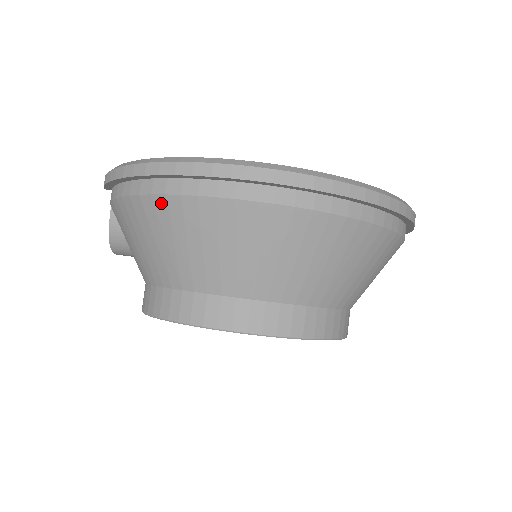
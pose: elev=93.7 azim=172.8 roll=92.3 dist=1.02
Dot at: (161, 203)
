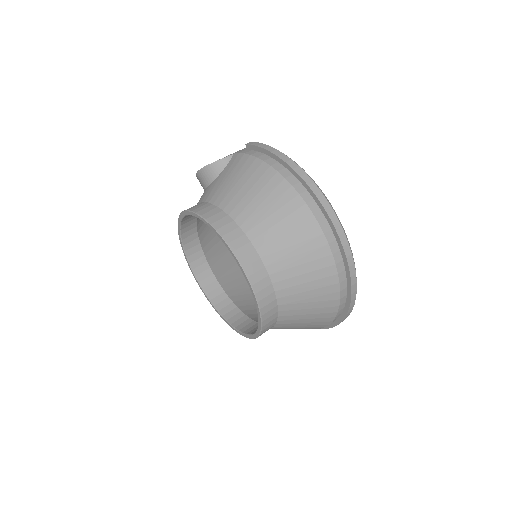
Dot at: (285, 186)
